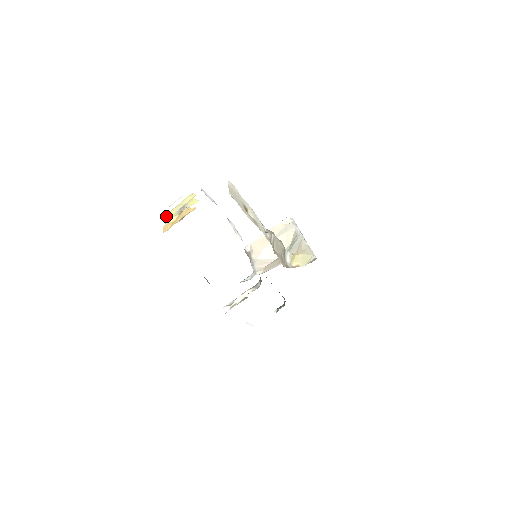
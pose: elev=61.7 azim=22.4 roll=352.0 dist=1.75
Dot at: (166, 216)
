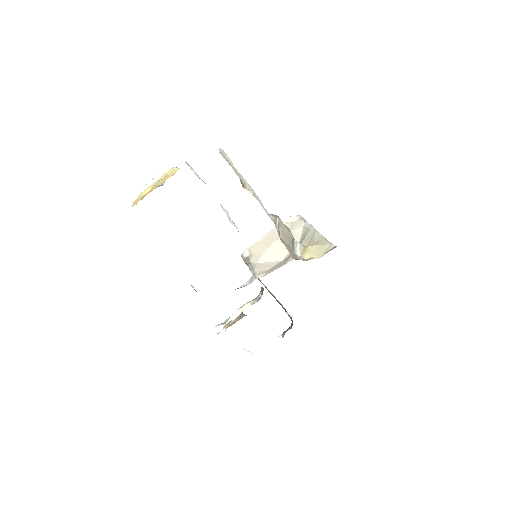
Dot at: (139, 195)
